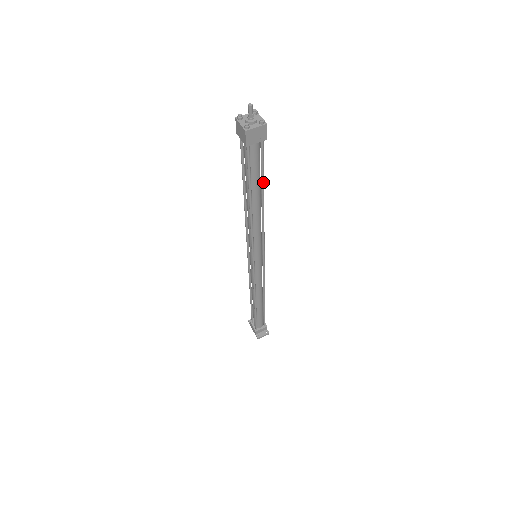
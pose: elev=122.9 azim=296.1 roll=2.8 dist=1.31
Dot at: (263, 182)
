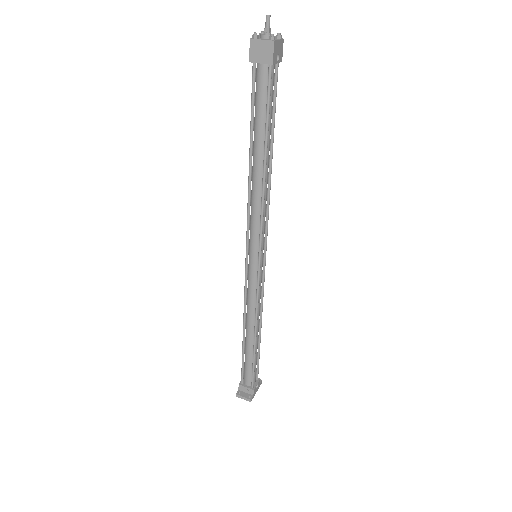
Dot at: (266, 131)
